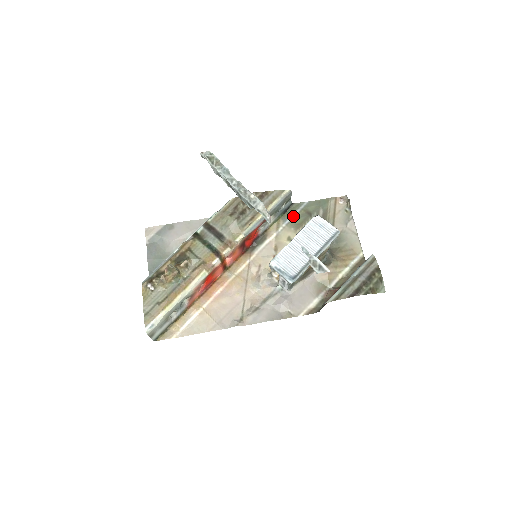
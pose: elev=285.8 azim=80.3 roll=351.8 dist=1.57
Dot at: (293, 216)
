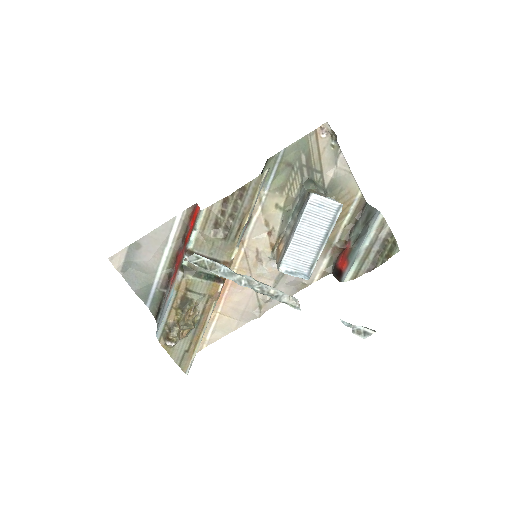
Dot at: (272, 176)
